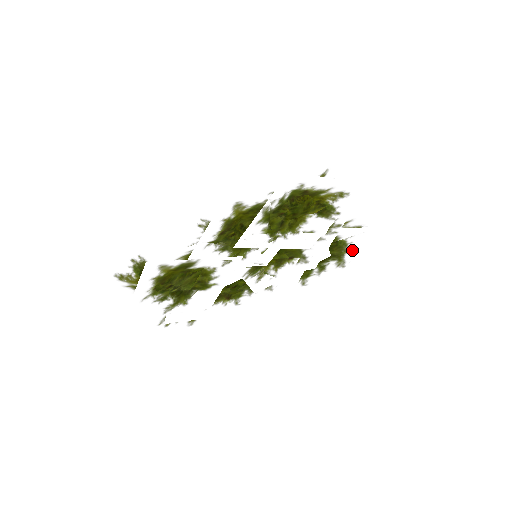
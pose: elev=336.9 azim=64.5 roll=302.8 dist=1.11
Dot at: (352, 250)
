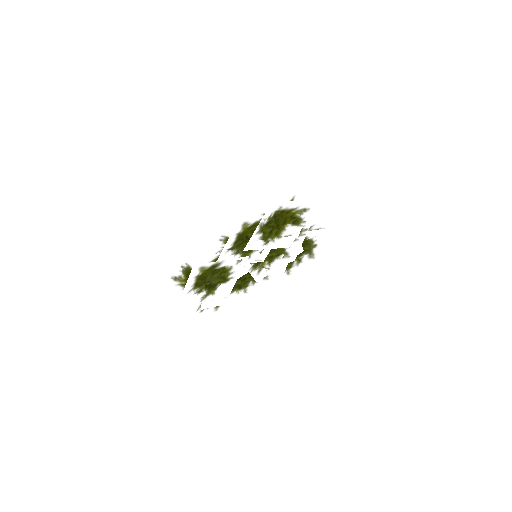
Dot at: (317, 245)
